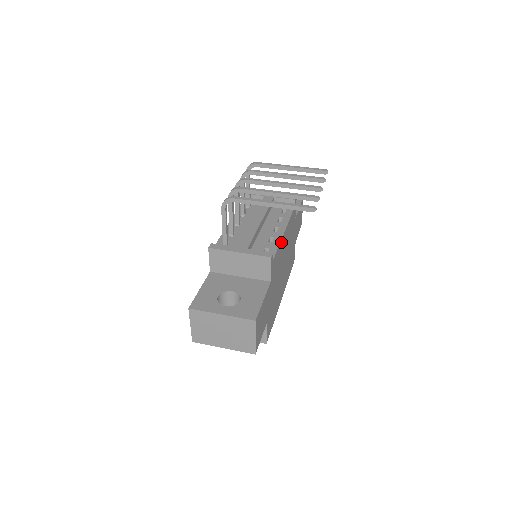
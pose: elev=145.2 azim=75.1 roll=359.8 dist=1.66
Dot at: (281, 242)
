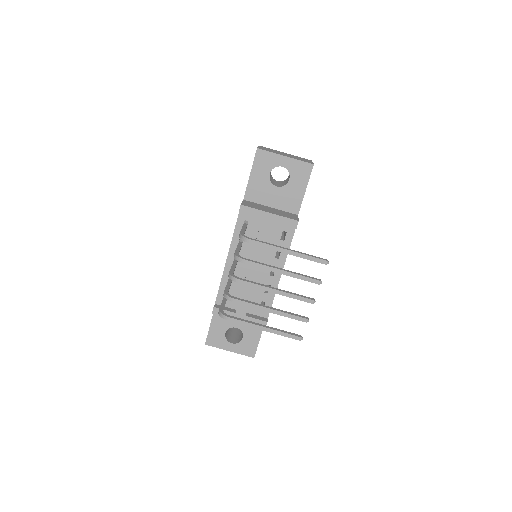
Dot at: (277, 287)
